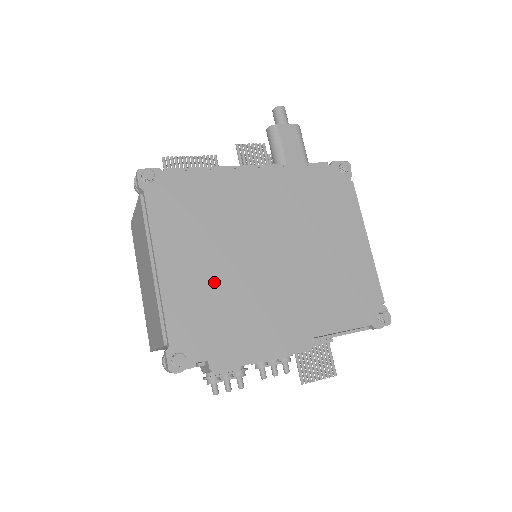
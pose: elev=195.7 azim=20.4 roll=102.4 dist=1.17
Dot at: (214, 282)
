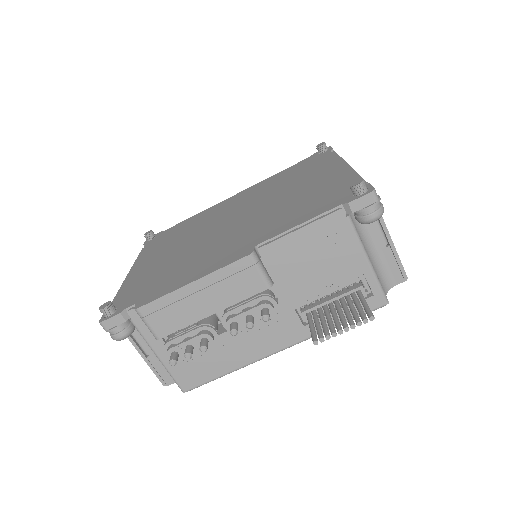
Dot at: (170, 259)
